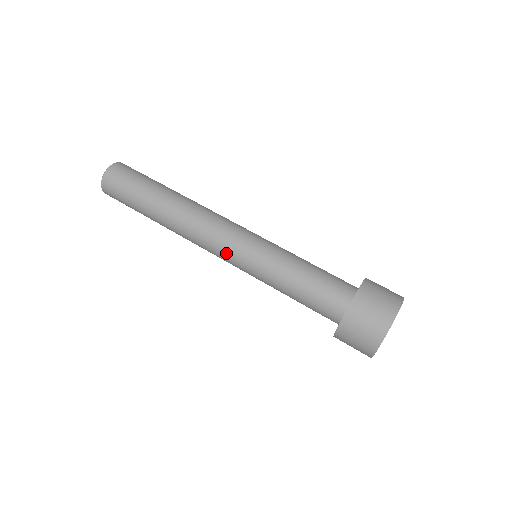
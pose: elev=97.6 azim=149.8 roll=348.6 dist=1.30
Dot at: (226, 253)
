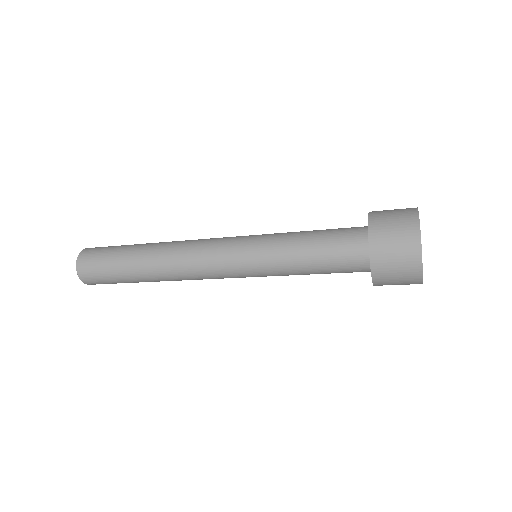
Dot at: (229, 276)
